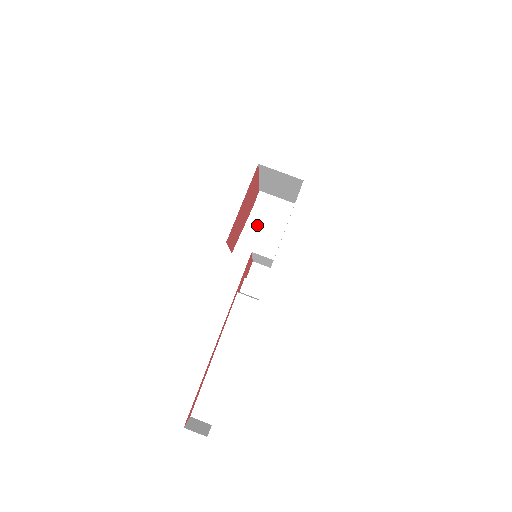
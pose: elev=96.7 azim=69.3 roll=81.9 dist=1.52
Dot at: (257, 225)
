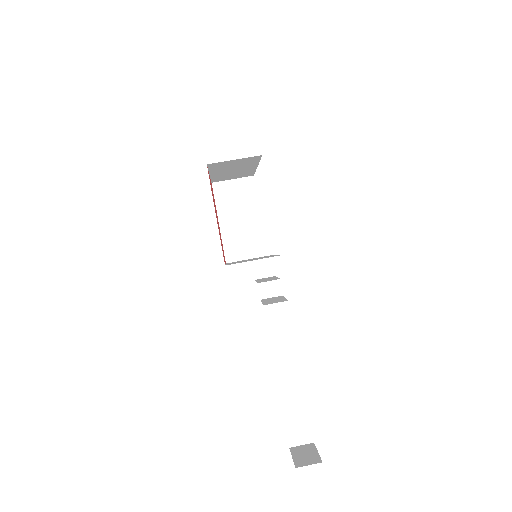
Dot at: (231, 219)
